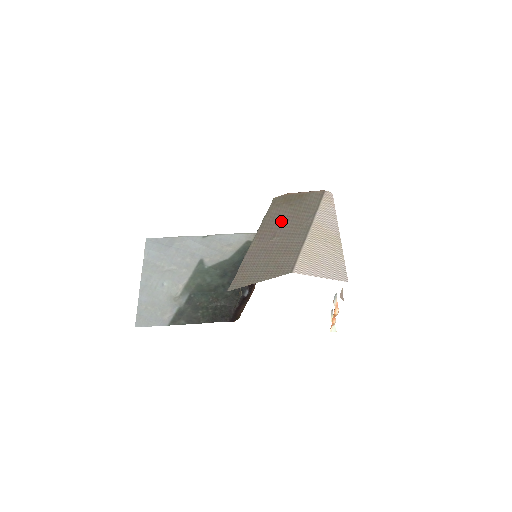
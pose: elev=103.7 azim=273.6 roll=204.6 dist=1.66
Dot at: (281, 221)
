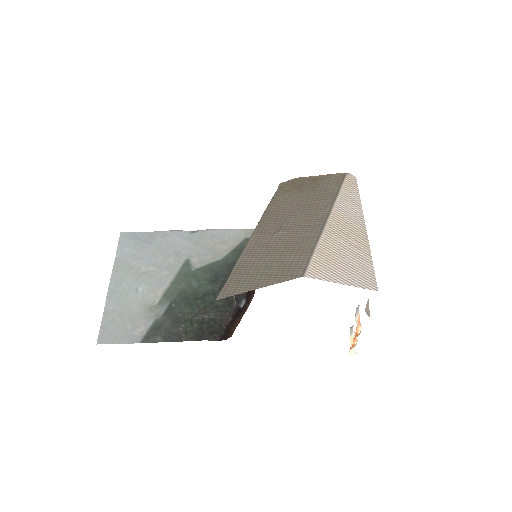
Dot at: (289, 211)
